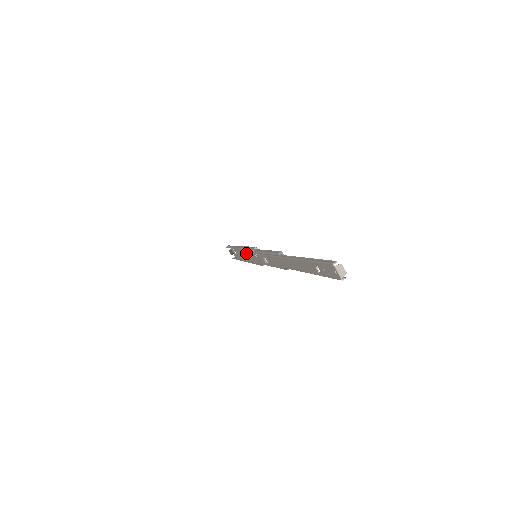
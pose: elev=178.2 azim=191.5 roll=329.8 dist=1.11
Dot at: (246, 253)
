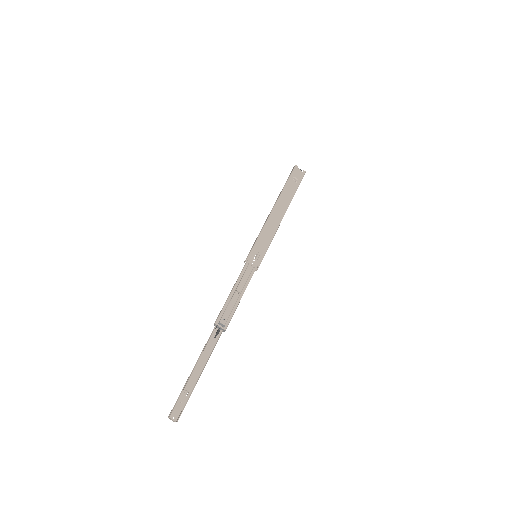
Dot at: (268, 228)
